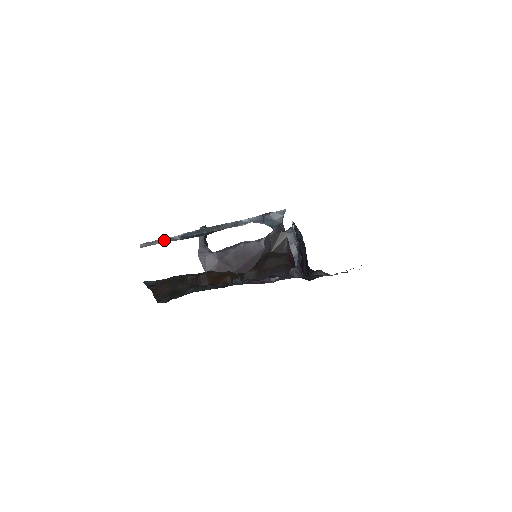
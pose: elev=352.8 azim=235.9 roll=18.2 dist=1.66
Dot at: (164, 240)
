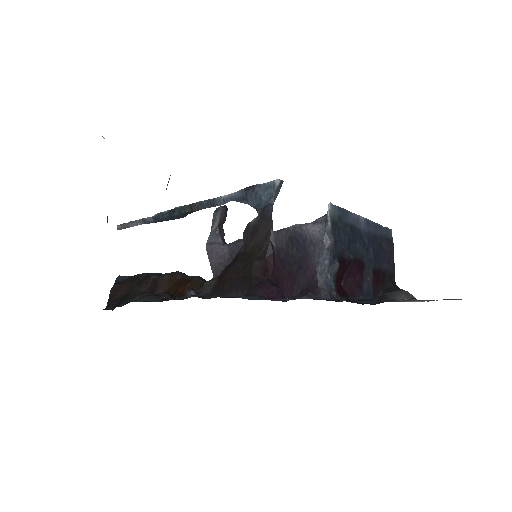
Dot at: (138, 222)
